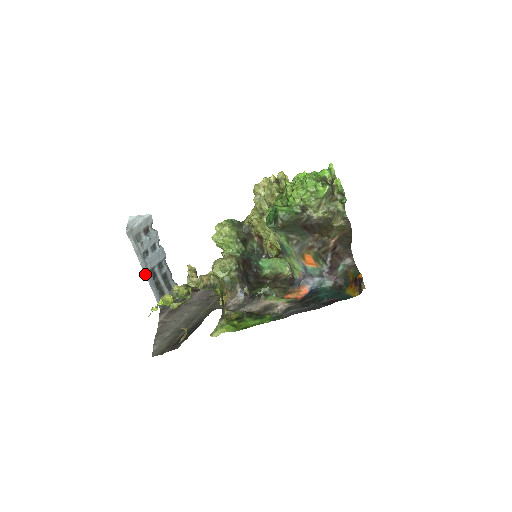
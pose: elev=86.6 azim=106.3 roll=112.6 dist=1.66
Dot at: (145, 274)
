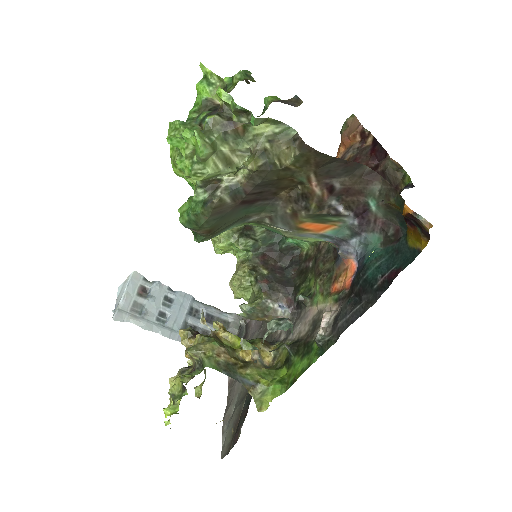
Dot at: (177, 340)
